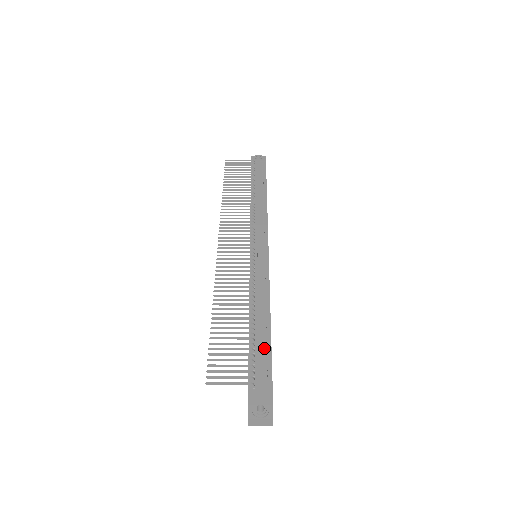
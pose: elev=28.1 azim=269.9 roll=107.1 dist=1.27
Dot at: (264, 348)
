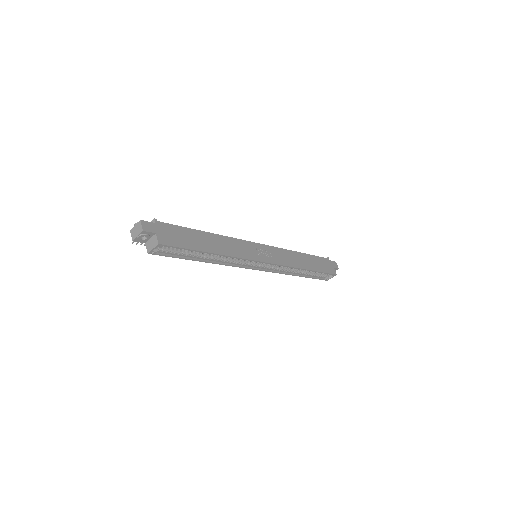
Dot at: occluded
